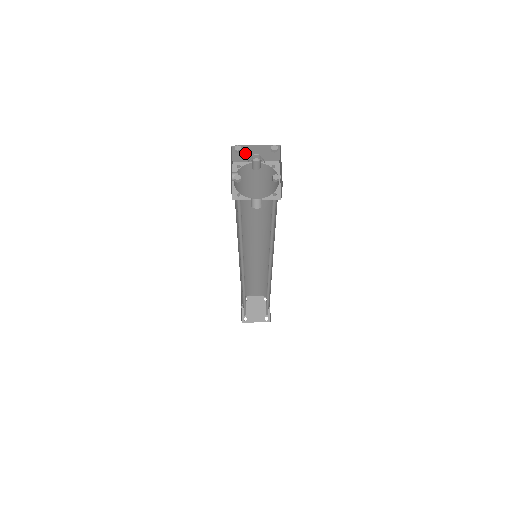
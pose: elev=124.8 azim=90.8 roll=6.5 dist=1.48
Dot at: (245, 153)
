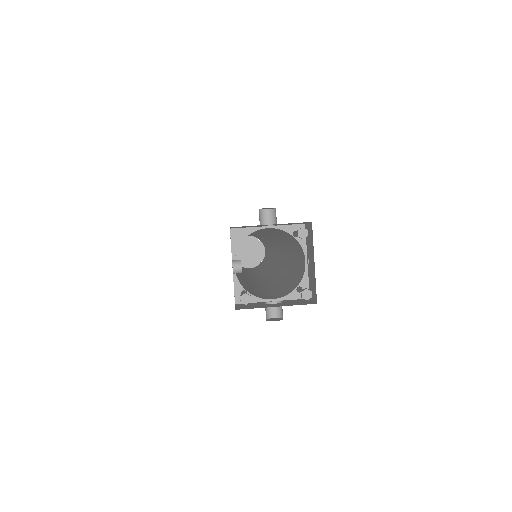
Dot at: (251, 226)
